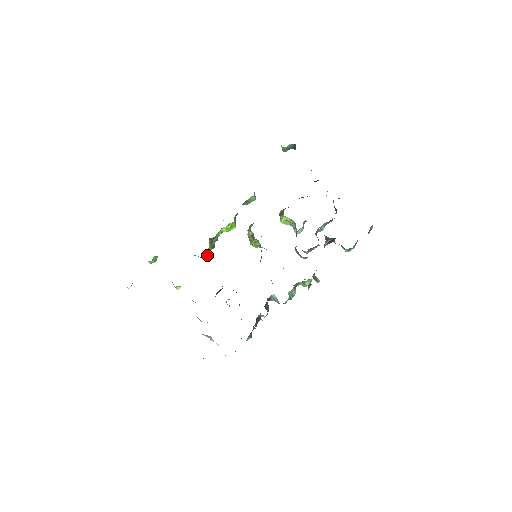
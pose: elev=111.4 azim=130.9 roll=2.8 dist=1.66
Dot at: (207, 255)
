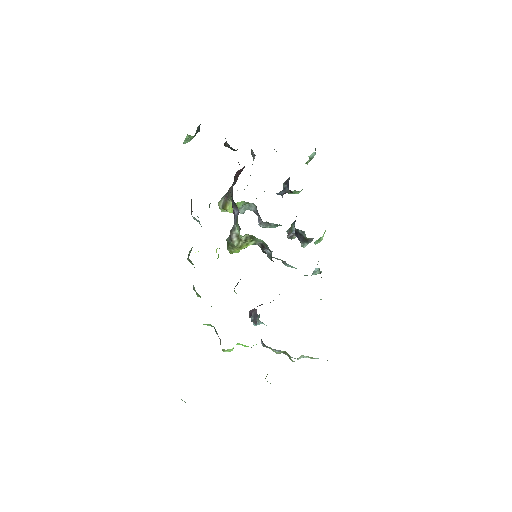
Dot at: occluded
